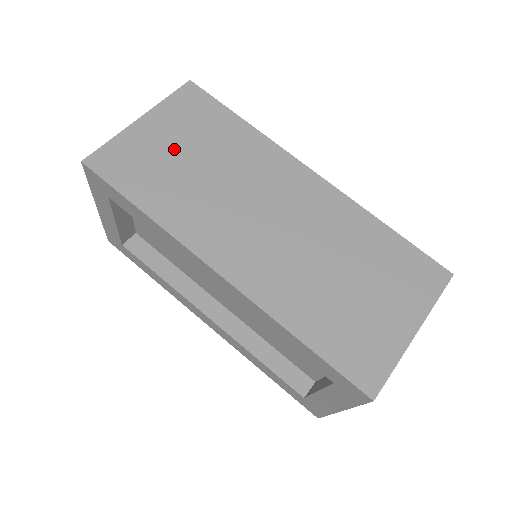
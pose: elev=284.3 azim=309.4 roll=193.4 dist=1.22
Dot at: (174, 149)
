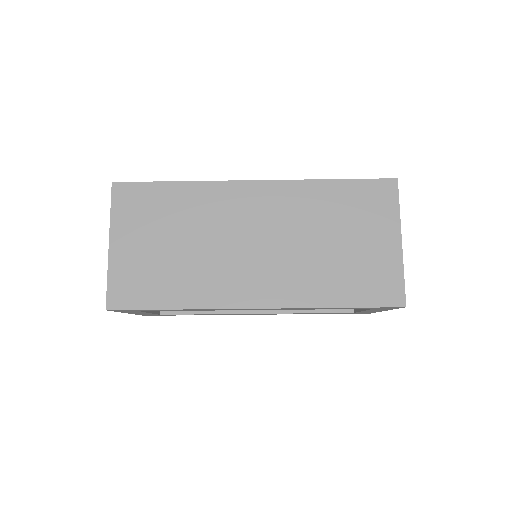
Dot at: (152, 247)
